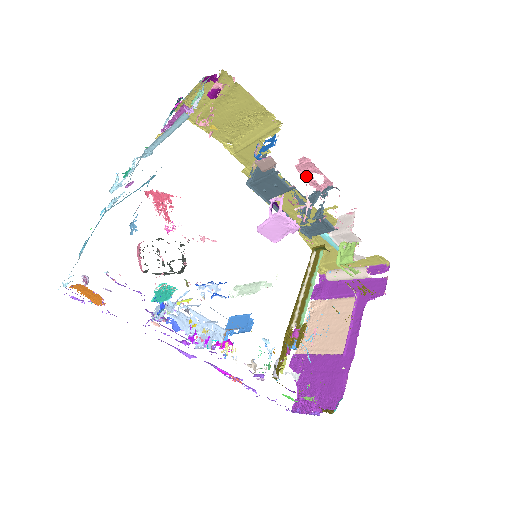
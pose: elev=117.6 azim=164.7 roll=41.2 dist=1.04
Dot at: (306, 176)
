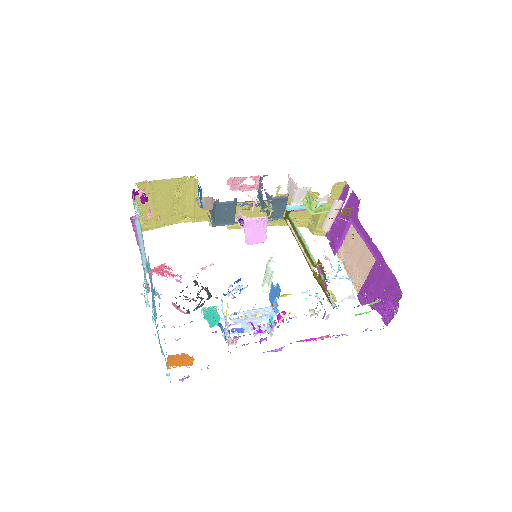
Dot at: (242, 188)
